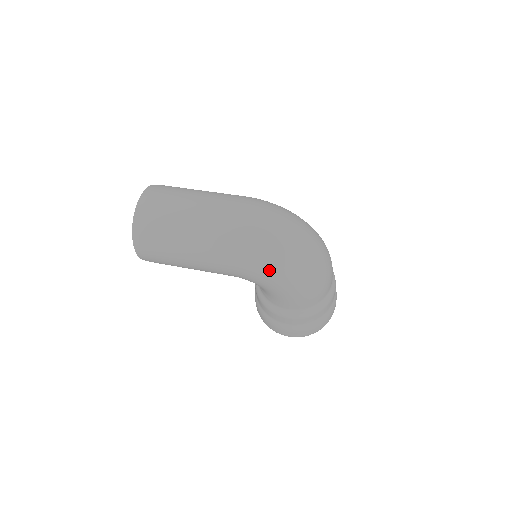
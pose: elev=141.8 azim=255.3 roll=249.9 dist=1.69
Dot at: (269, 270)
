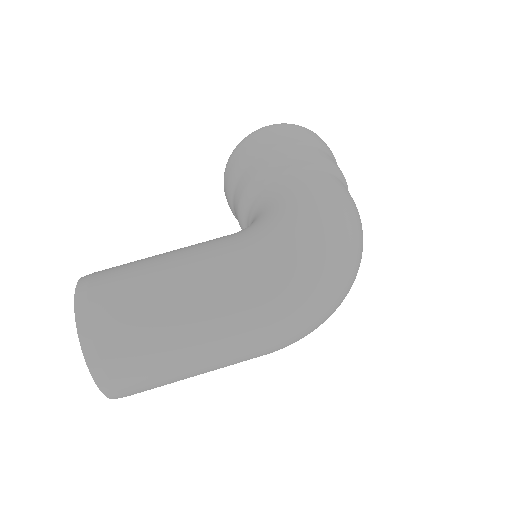
Dot at: occluded
